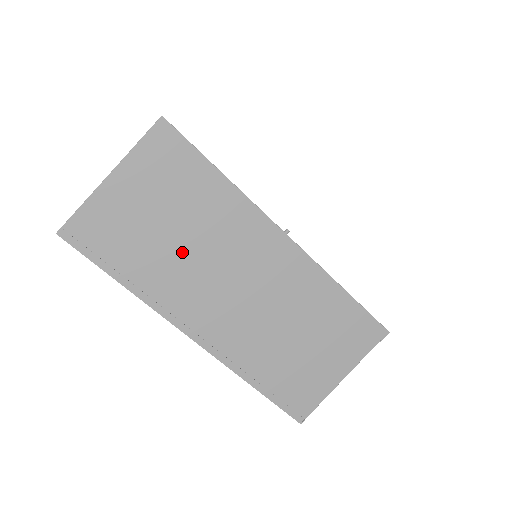
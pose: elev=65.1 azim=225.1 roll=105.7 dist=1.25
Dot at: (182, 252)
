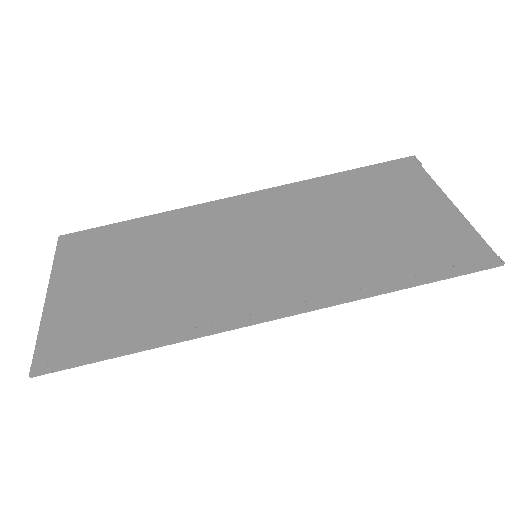
Dot at: (169, 277)
